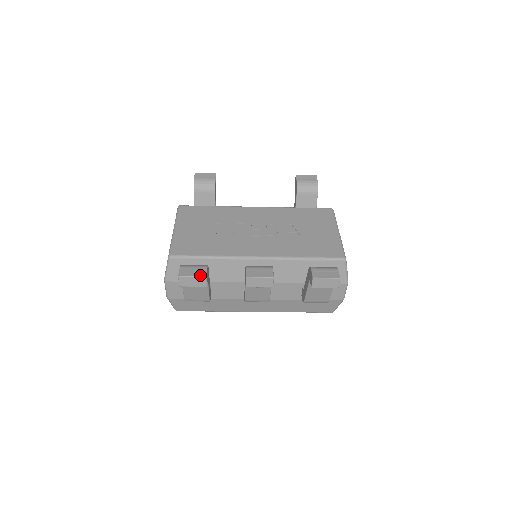
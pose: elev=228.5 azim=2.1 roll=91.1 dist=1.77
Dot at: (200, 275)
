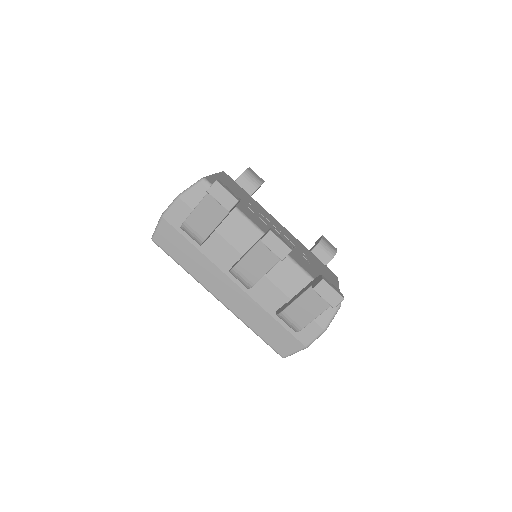
Dot at: (234, 196)
